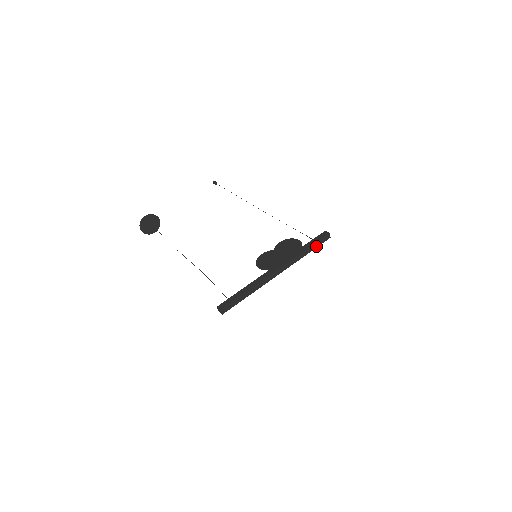
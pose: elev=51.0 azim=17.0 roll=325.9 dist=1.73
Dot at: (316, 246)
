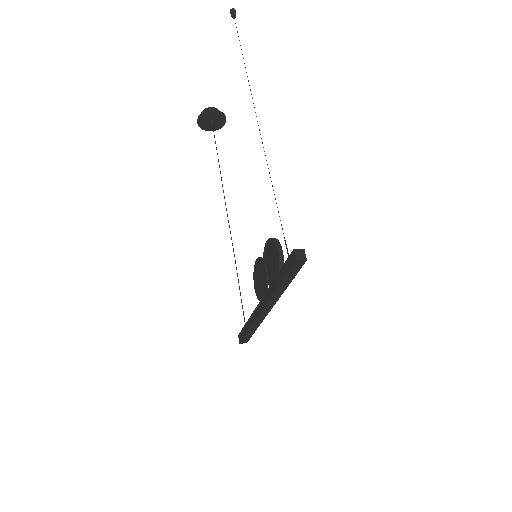
Dot at: (292, 276)
